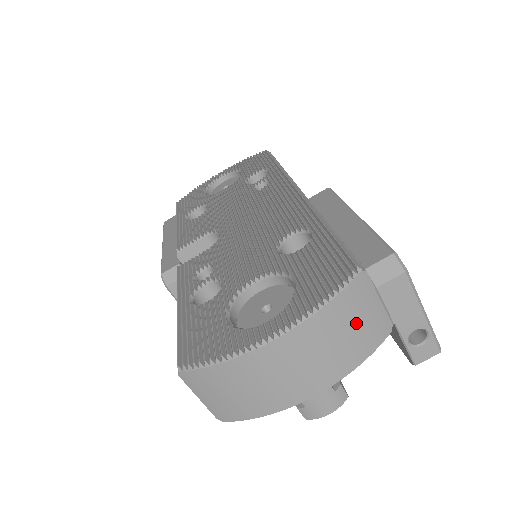
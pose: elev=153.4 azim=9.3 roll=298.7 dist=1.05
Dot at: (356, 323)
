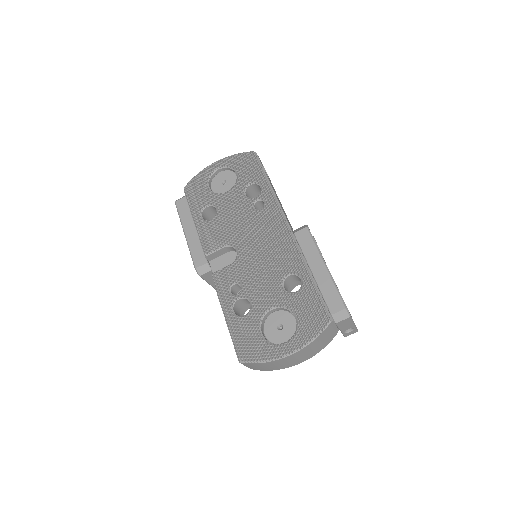
Dot at: (325, 339)
